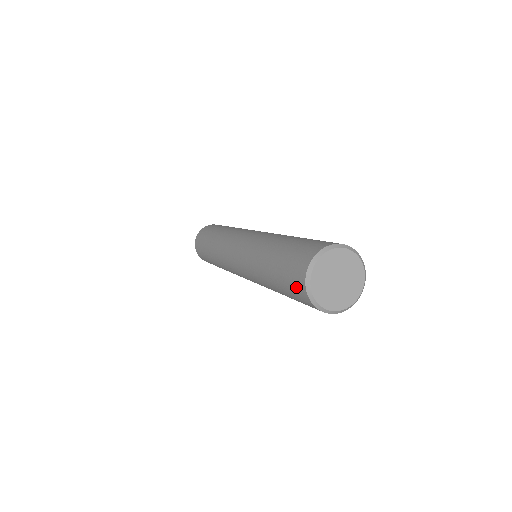
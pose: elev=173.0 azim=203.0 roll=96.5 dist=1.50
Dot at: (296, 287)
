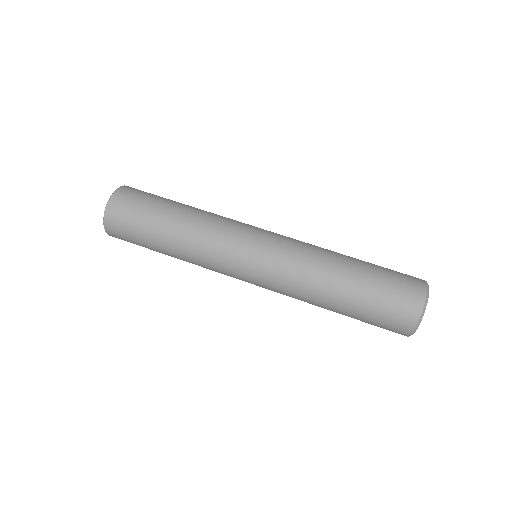
Dot at: (401, 315)
